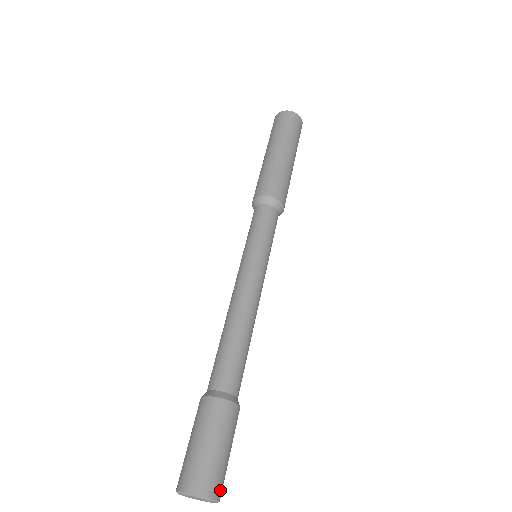
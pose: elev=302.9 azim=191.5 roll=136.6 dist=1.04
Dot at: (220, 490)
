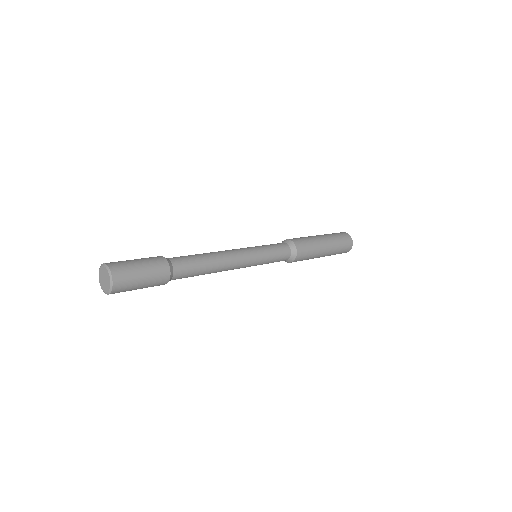
Dot at: (116, 268)
